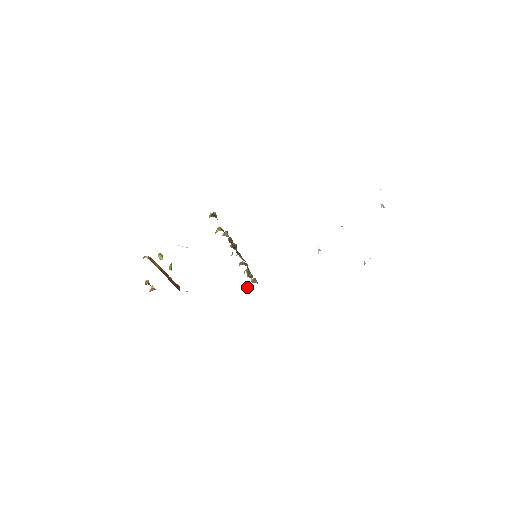
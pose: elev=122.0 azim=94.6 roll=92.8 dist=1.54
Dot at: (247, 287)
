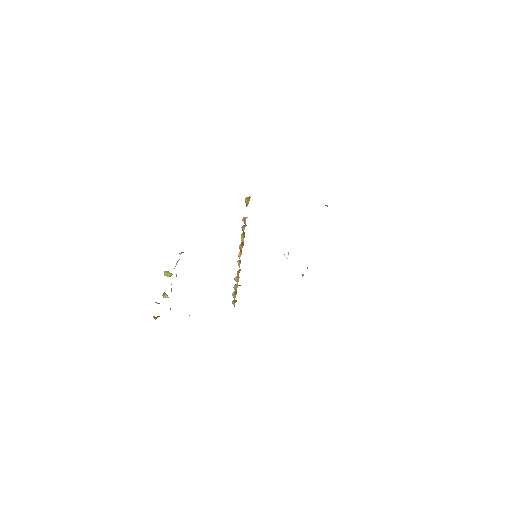
Dot at: occluded
